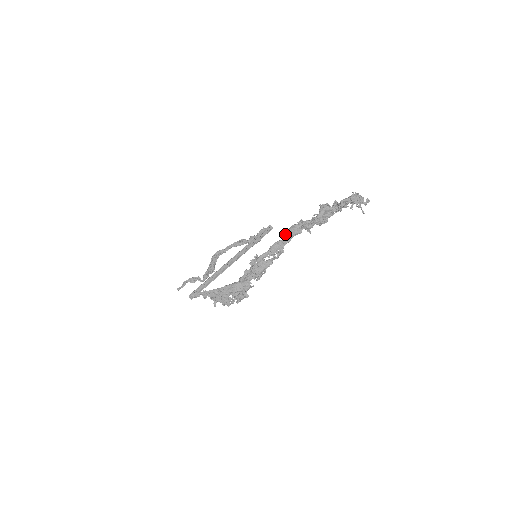
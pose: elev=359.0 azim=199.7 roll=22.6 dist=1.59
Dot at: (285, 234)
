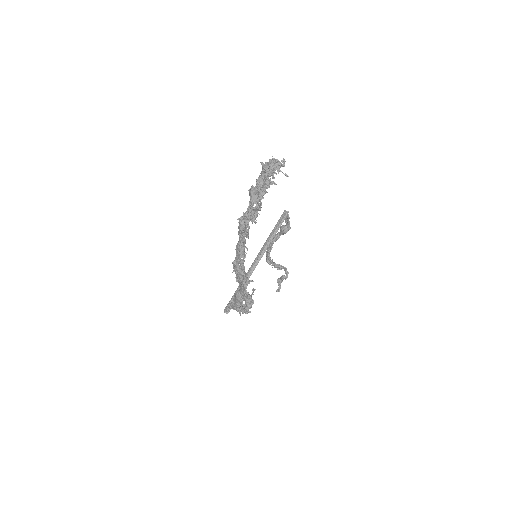
Dot at: occluded
